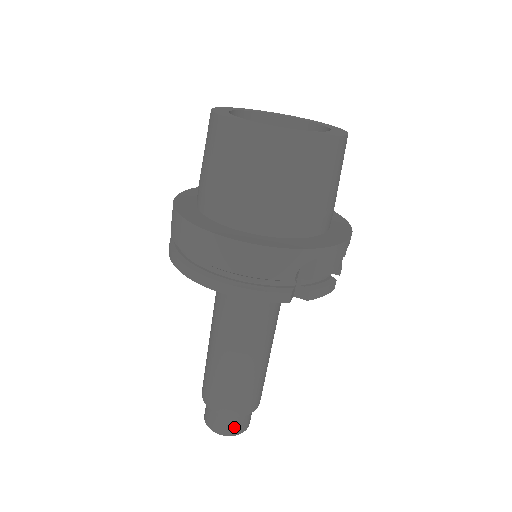
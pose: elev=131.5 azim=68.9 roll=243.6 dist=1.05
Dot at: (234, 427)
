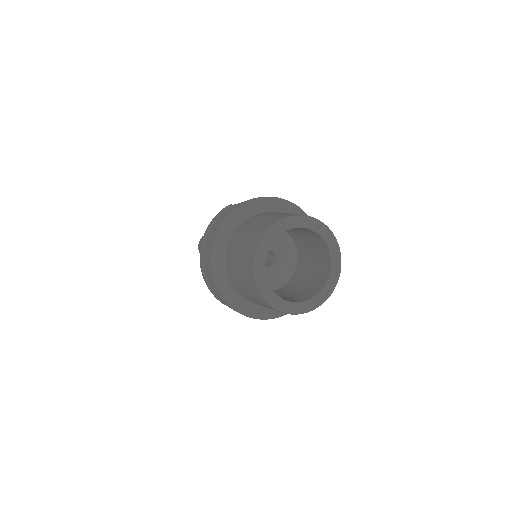
Dot at: occluded
